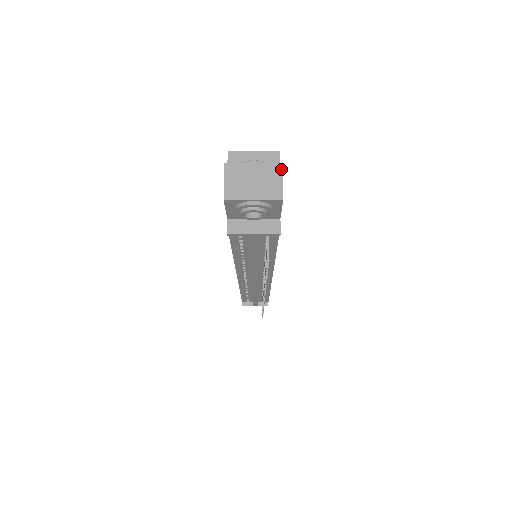
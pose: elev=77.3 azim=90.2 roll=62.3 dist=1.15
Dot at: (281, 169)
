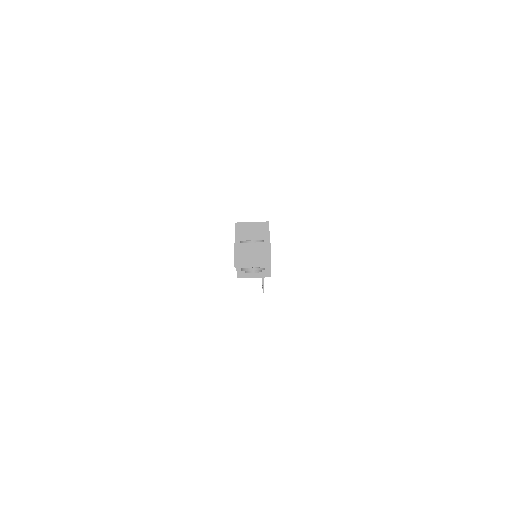
Dot at: (270, 246)
